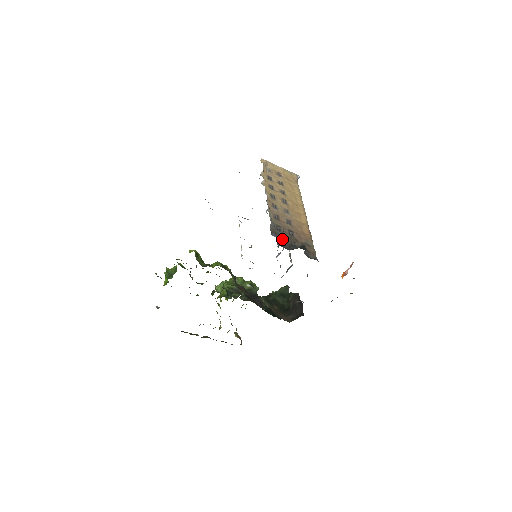
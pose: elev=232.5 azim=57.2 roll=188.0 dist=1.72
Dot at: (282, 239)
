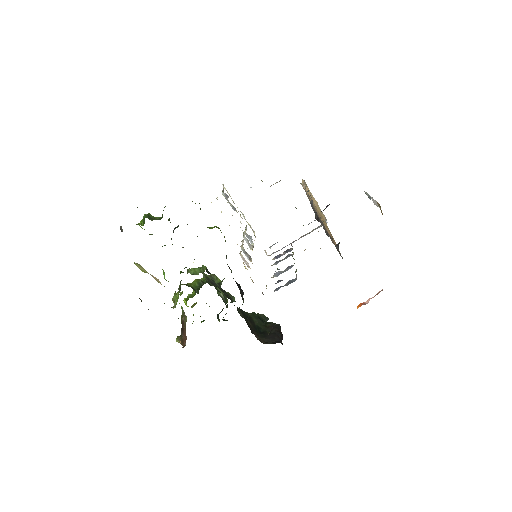
Dot at: (318, 219)
